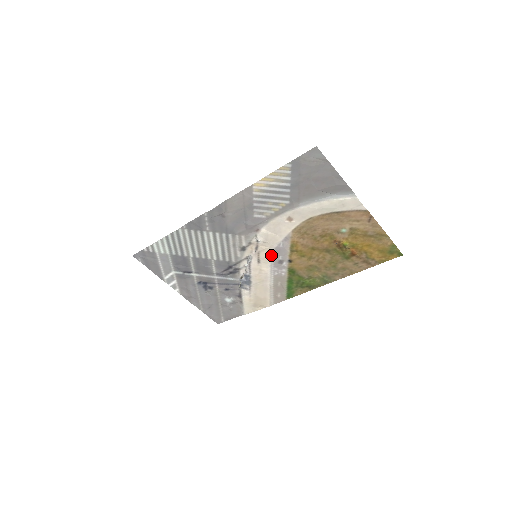
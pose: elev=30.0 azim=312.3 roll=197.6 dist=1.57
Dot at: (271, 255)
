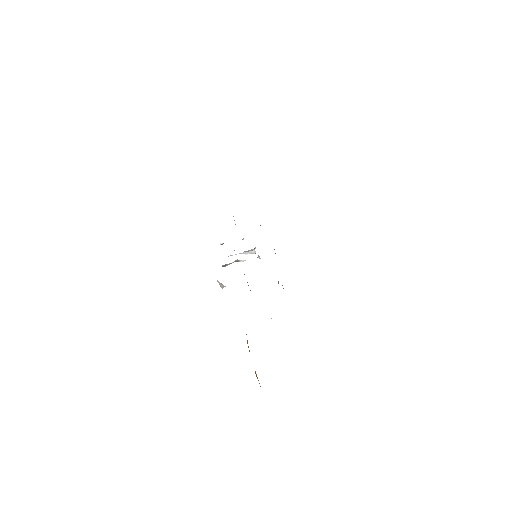
Dot at: occluded
